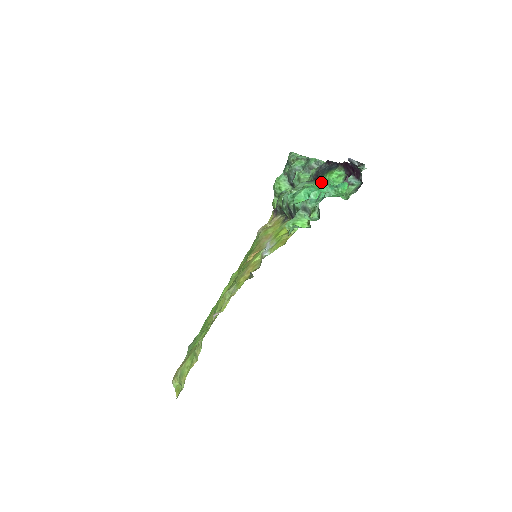
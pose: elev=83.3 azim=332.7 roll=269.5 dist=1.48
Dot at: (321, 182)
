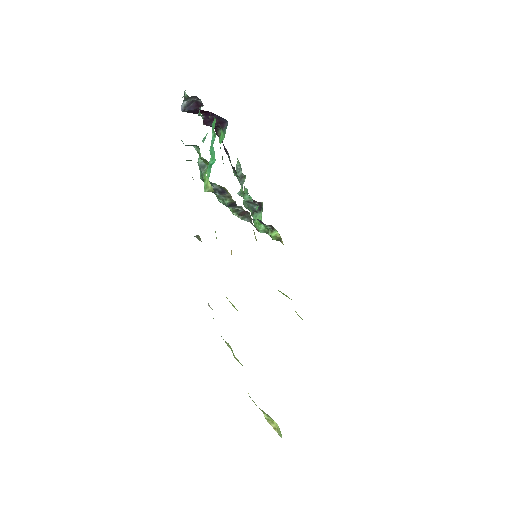
Dot at: occluded
